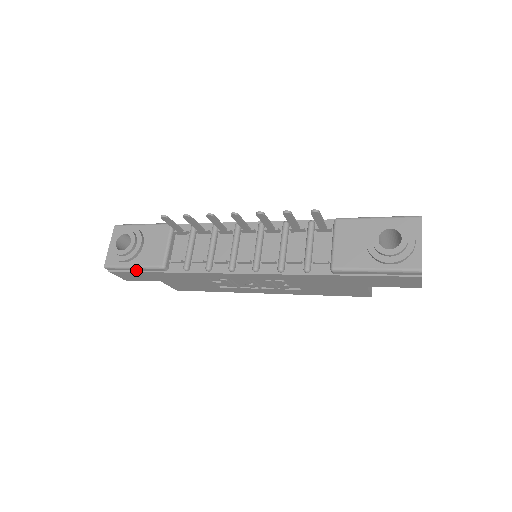
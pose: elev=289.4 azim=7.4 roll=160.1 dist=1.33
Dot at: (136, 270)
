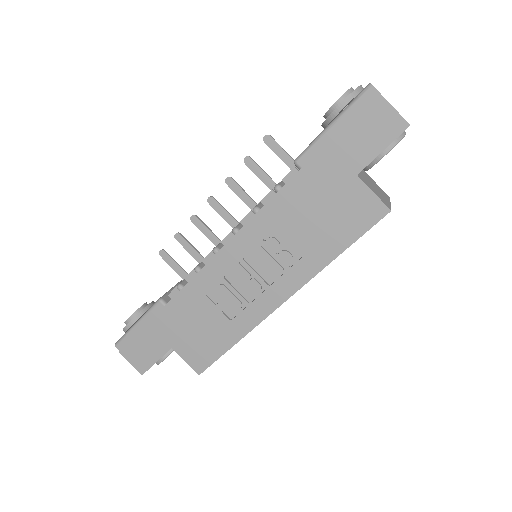
Dot at: (141, 329)
